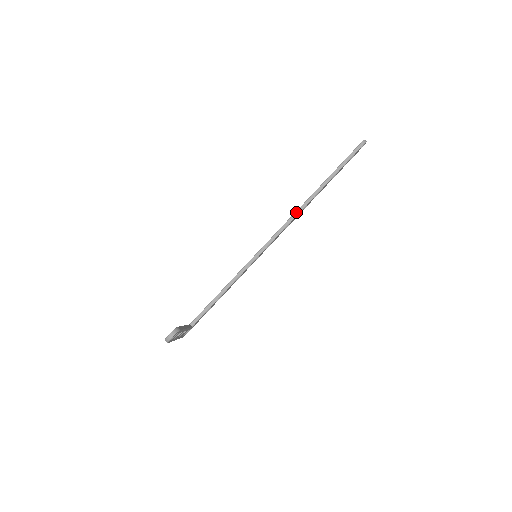
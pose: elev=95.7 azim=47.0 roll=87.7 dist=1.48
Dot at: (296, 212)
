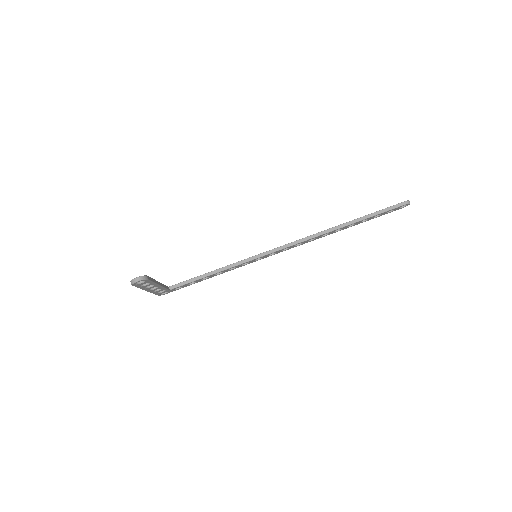
Dot at: (312, 235)
